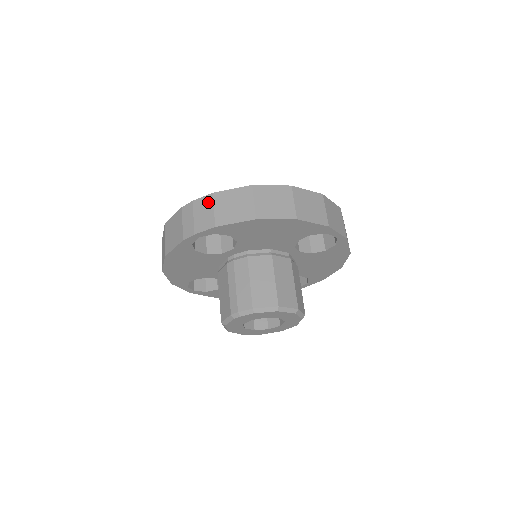
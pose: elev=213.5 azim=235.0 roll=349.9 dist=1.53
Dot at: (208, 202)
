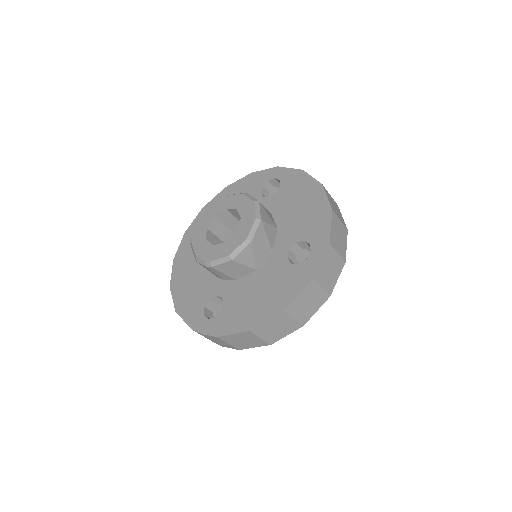
Dot at: (218, 340)
